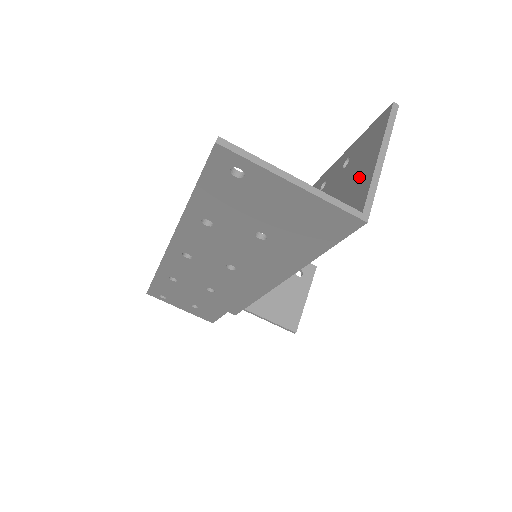
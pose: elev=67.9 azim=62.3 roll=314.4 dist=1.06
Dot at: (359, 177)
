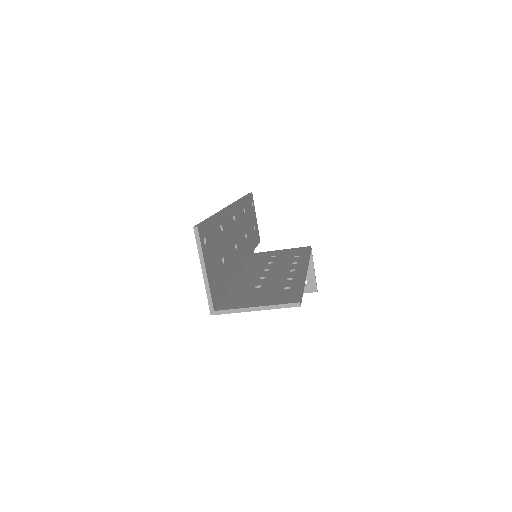
Dot at: (252, 301)
